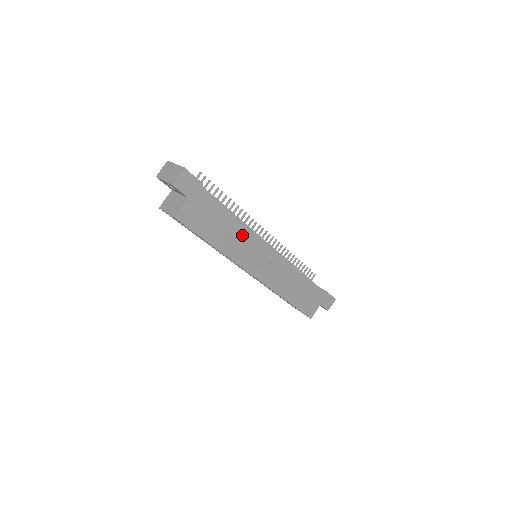
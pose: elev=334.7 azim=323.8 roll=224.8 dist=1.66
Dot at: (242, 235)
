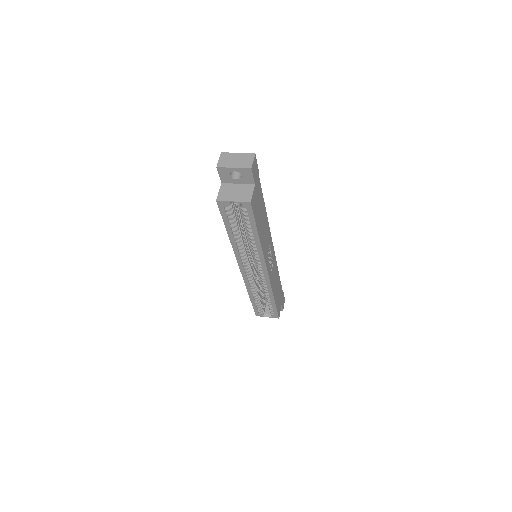
Dot at: (266, 228)
